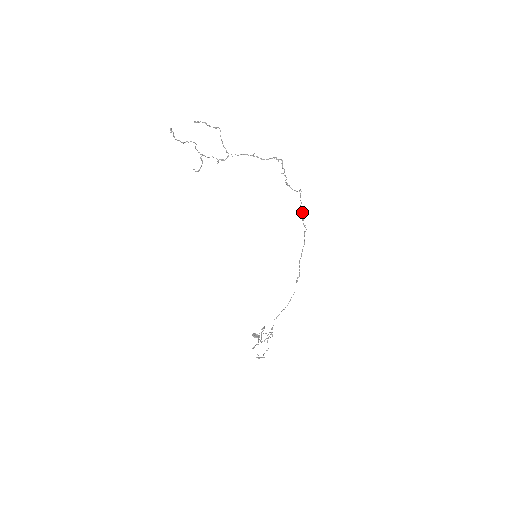
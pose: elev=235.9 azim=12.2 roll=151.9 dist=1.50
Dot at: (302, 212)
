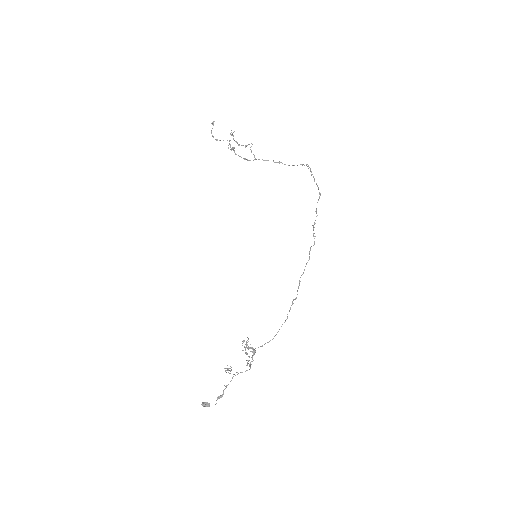
Dot at: occluded
